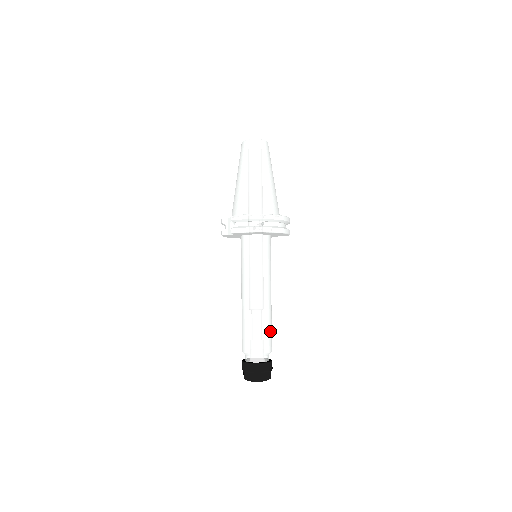
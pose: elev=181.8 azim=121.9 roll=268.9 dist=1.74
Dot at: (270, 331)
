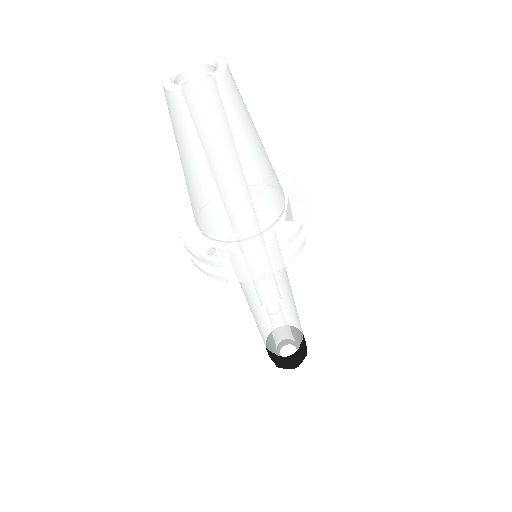
Dot at: (287, 338)
